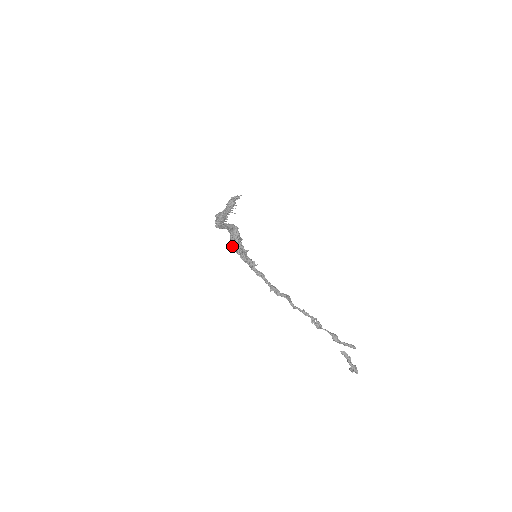
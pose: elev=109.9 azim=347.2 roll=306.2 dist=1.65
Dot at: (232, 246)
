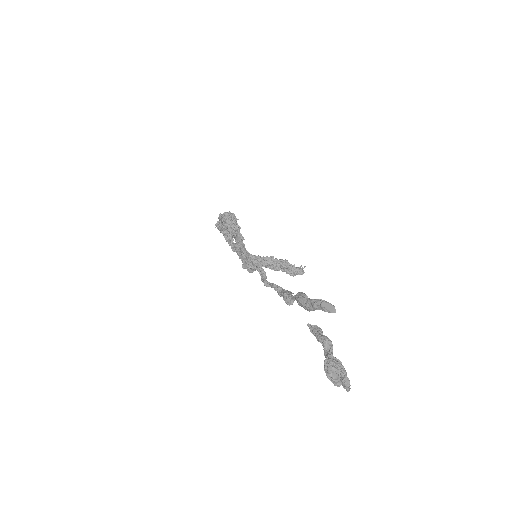
Dot at: occluded
